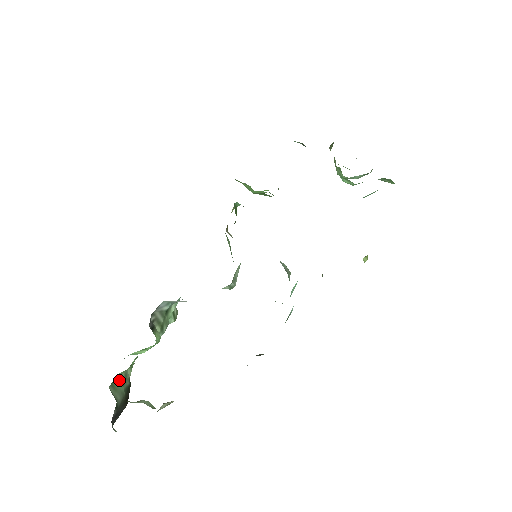
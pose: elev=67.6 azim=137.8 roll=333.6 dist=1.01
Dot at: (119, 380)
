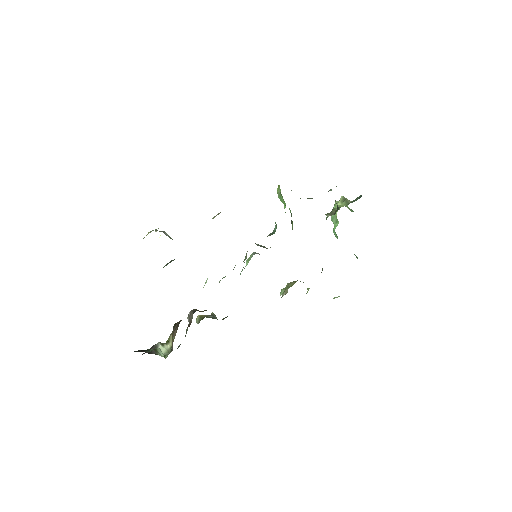
Dot at: occluded
